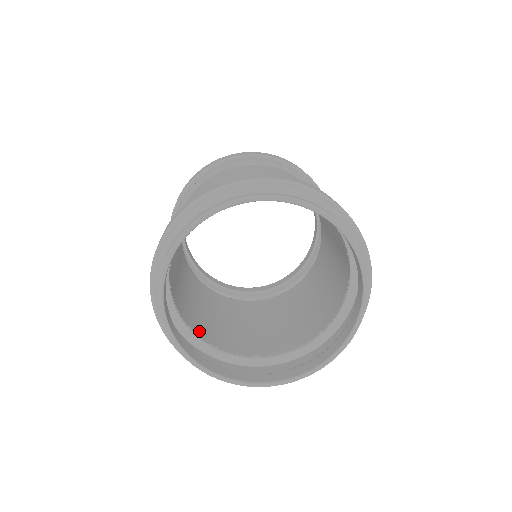
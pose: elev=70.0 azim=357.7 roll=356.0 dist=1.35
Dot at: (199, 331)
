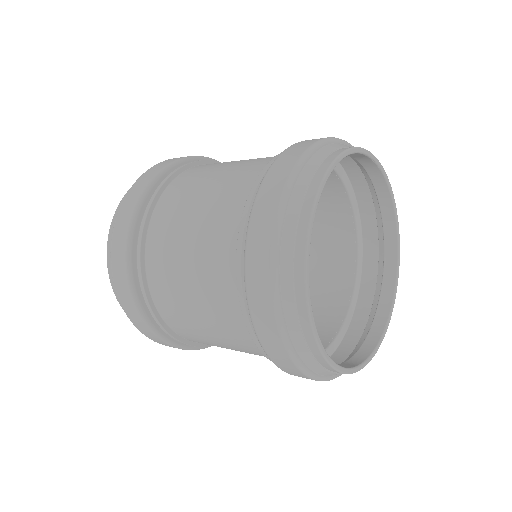
Dot at: occluded
